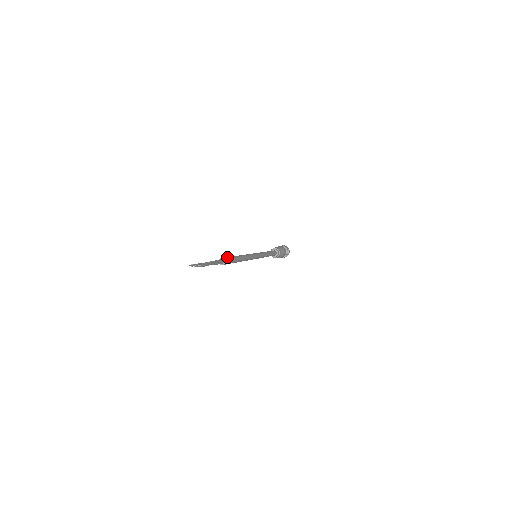
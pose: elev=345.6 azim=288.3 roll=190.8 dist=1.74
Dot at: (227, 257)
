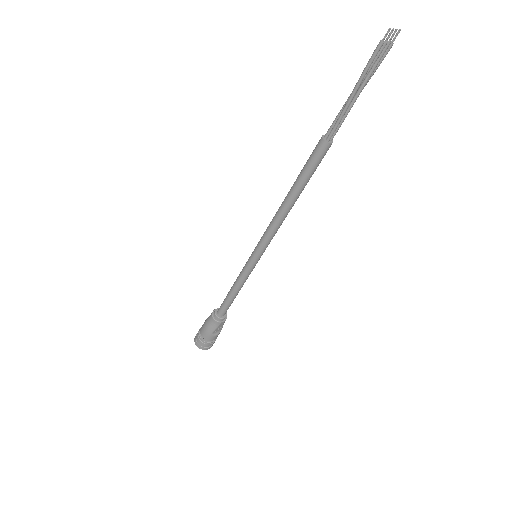
Dot at: (314, 151)
